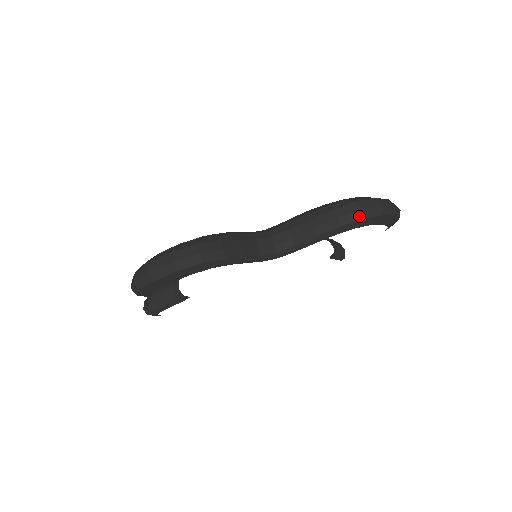
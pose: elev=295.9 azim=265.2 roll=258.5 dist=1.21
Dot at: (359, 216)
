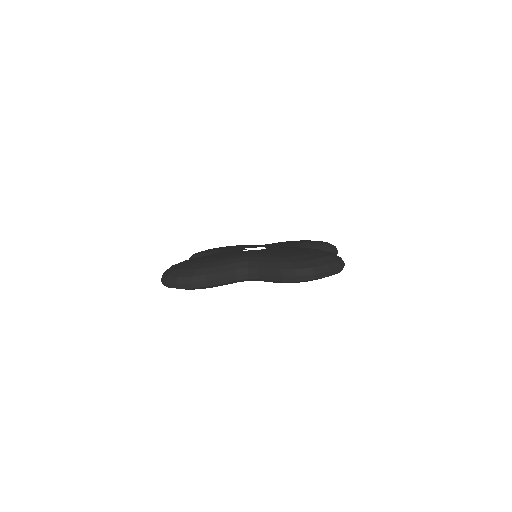
Dot at: (294, 280)
